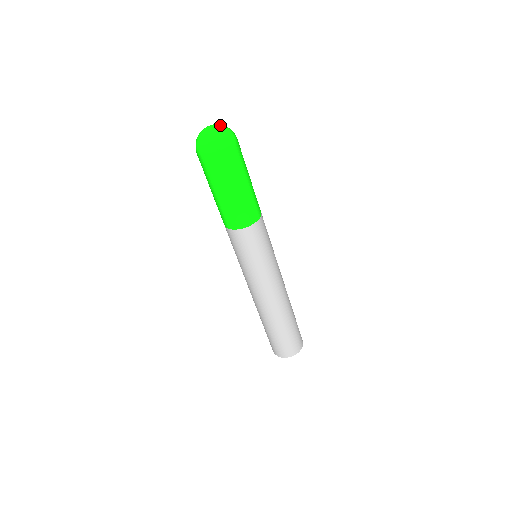
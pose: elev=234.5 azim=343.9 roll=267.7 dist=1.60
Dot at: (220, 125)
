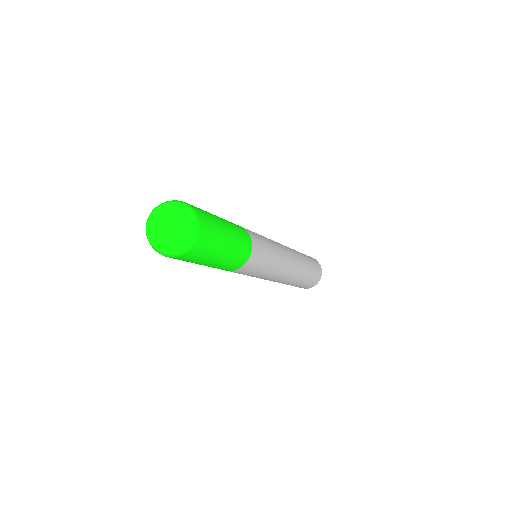
Dot at: (164, 212)
